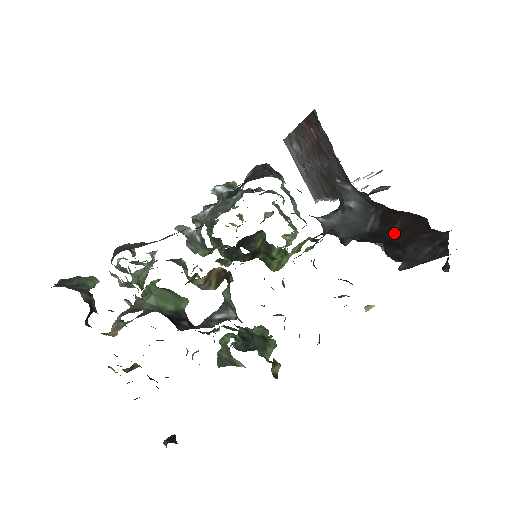
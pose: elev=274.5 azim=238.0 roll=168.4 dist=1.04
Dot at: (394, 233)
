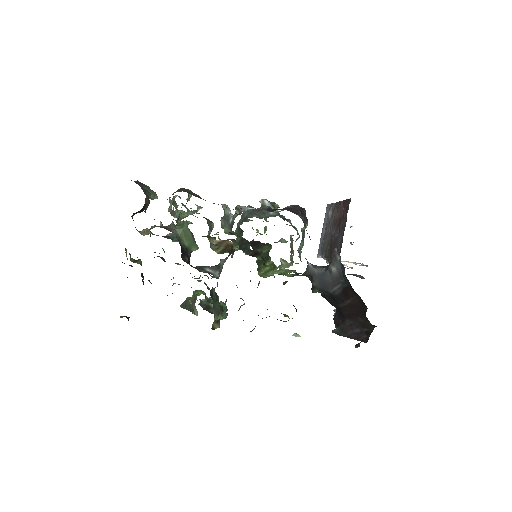
Dot at: (345, 305)
